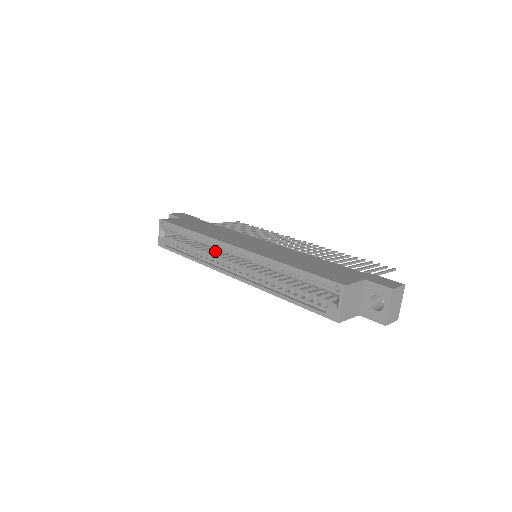
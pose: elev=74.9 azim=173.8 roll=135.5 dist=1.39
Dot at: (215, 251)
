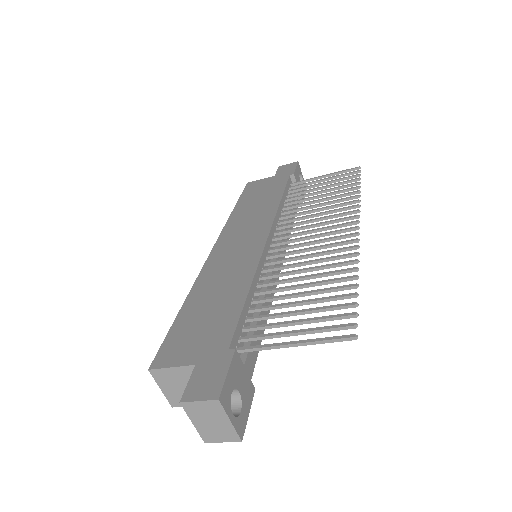
Dot at: occluded
